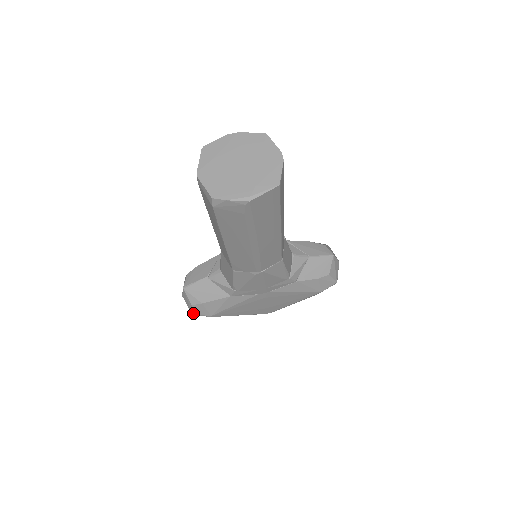
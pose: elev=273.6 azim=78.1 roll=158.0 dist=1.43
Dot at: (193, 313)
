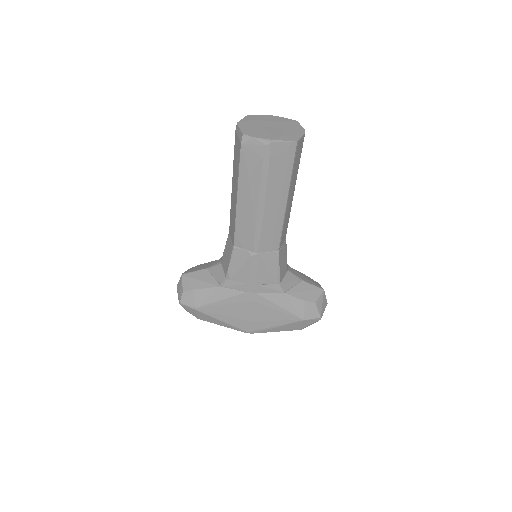
Dot at: (181, 301)
